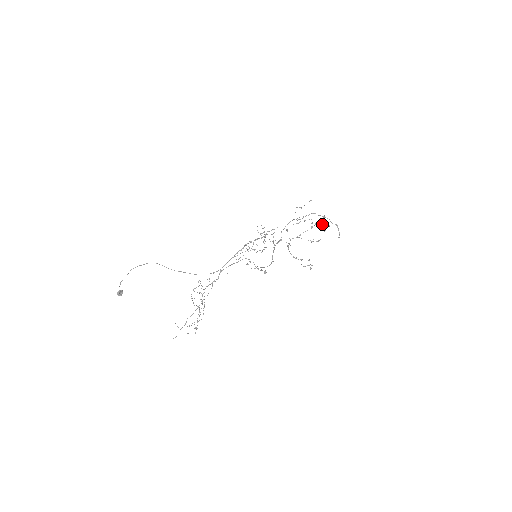
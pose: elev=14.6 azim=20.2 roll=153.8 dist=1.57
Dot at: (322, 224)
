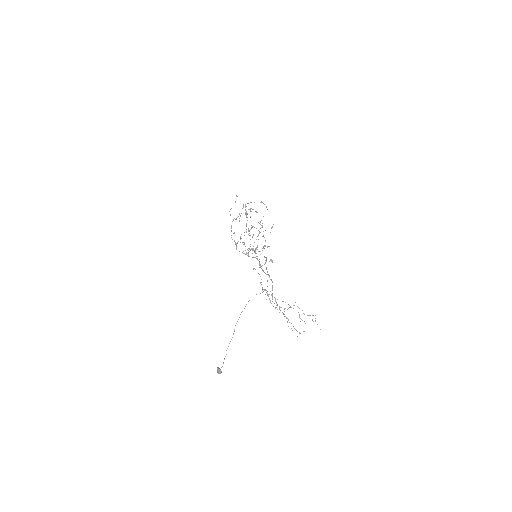
Dot at: occluded
